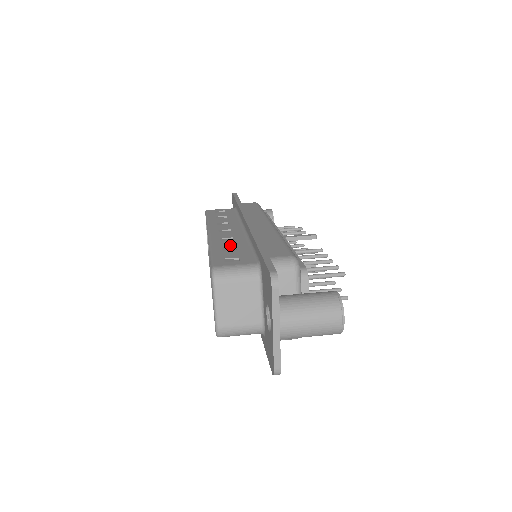
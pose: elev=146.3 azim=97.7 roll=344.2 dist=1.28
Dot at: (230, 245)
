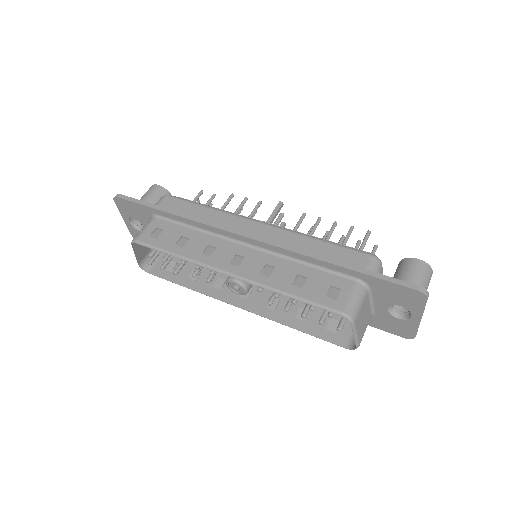
Dot at: (290, 276)
